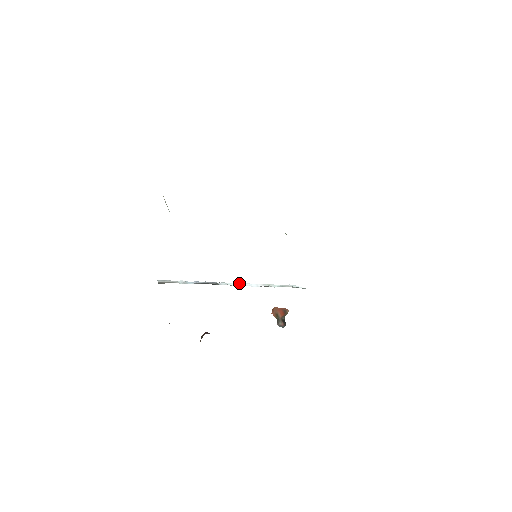
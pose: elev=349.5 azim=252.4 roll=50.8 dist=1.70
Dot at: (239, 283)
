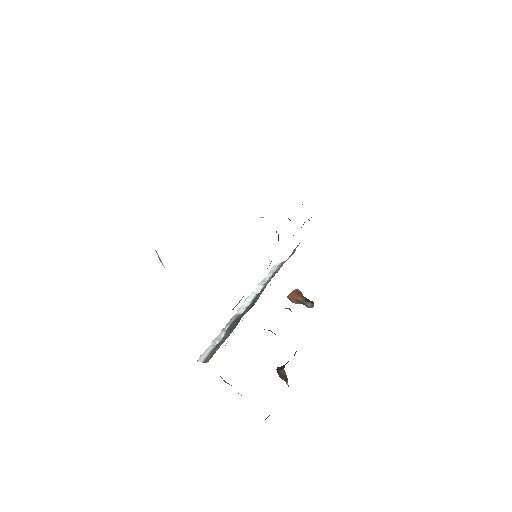
Dot at: (247, 299)
